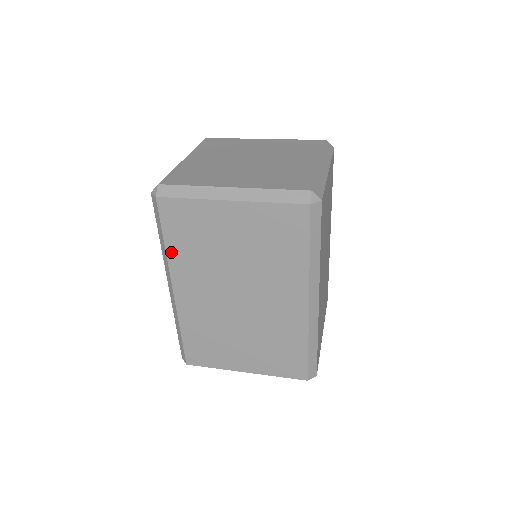
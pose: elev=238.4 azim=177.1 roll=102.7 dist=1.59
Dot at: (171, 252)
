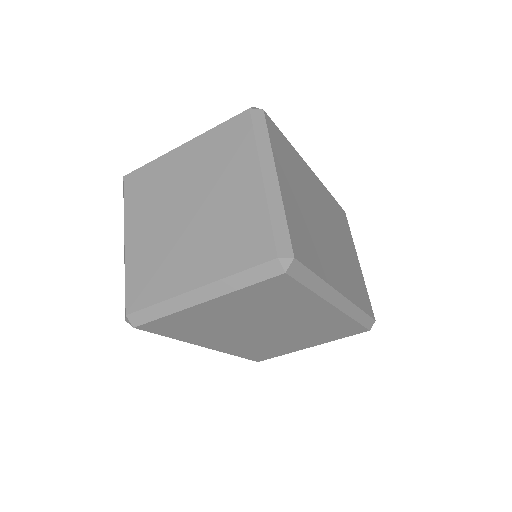
Dot at: (183, 338)
